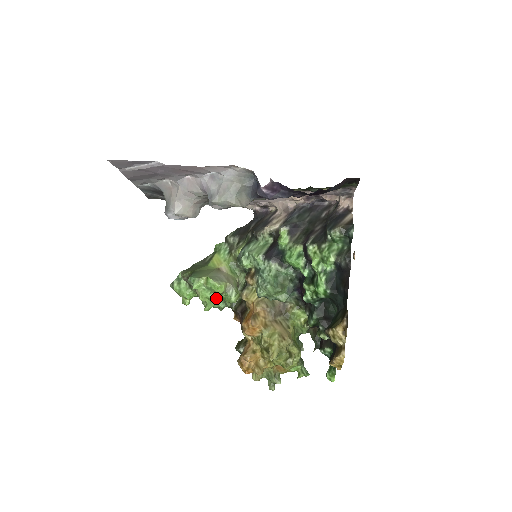
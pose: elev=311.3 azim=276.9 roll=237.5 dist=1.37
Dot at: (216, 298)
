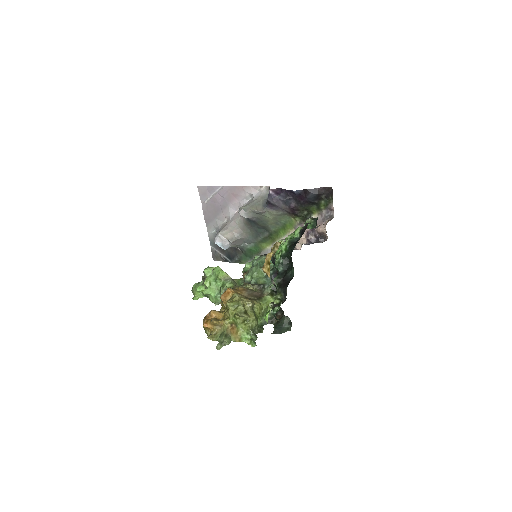
Dot at: (216, 287)
